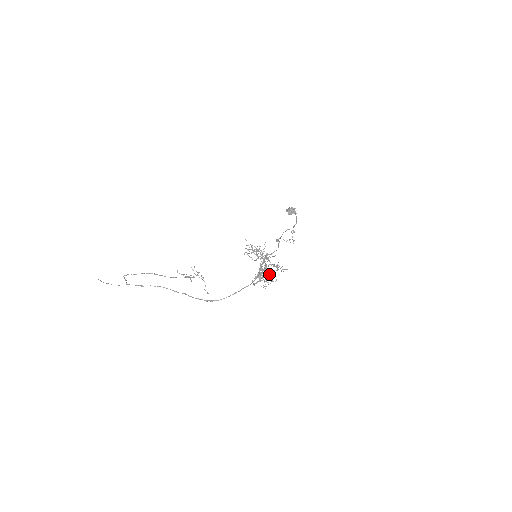
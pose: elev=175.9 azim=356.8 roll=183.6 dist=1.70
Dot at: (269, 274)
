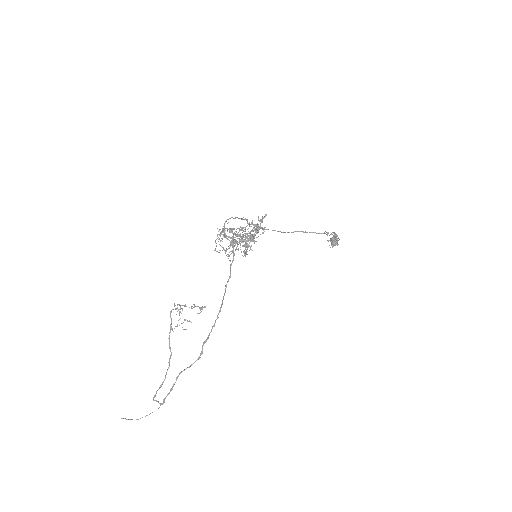
Dot at: occluded
